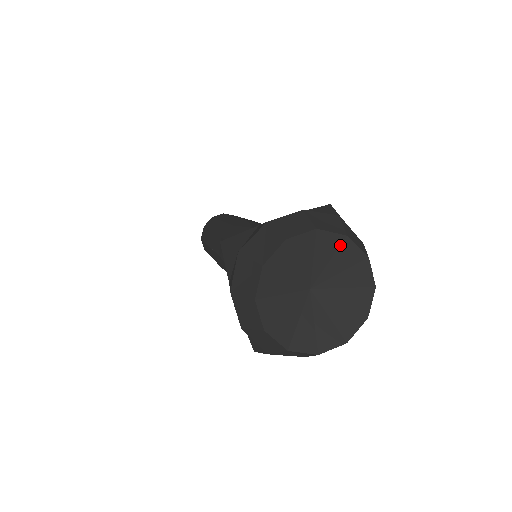
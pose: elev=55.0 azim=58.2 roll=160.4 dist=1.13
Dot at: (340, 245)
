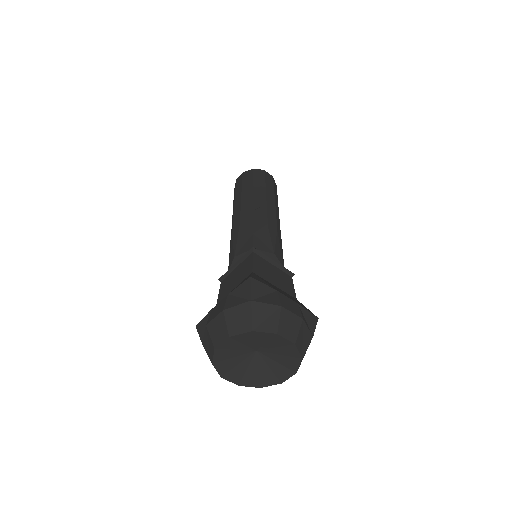
Dot at: (253, 335)
